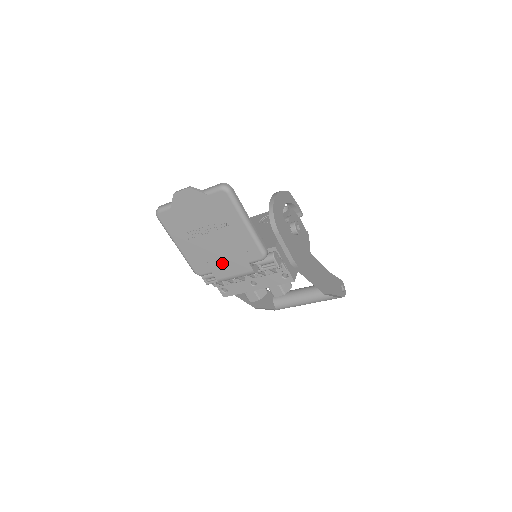
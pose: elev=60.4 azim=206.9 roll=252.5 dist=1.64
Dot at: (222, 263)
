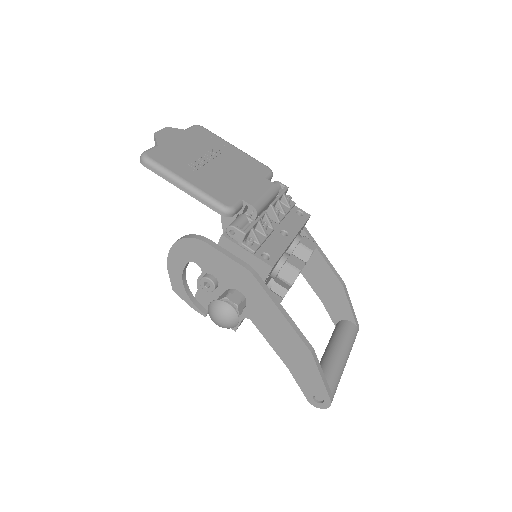
Dot at: (243, 186)
